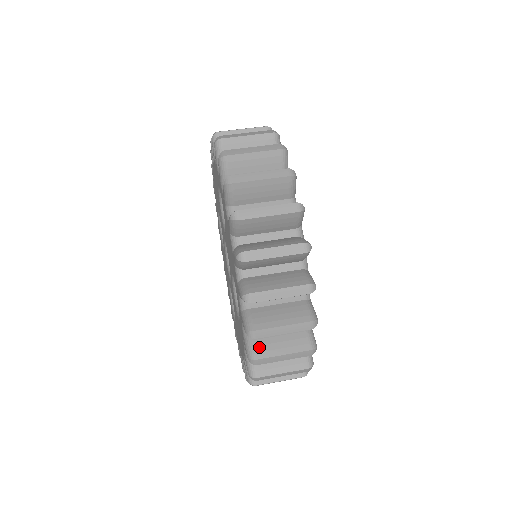
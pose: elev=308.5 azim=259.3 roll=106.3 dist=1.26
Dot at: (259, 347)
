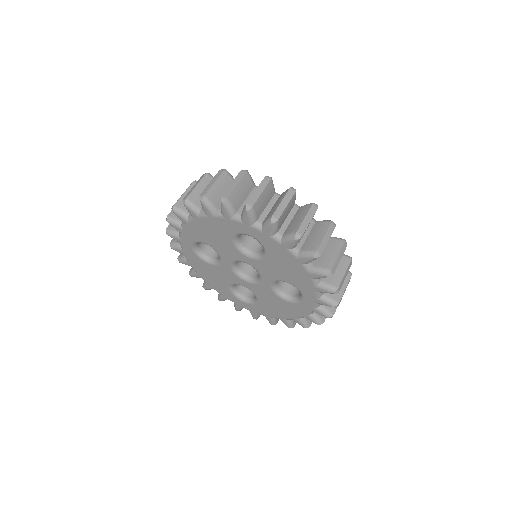
Dot at: (330, 308)
